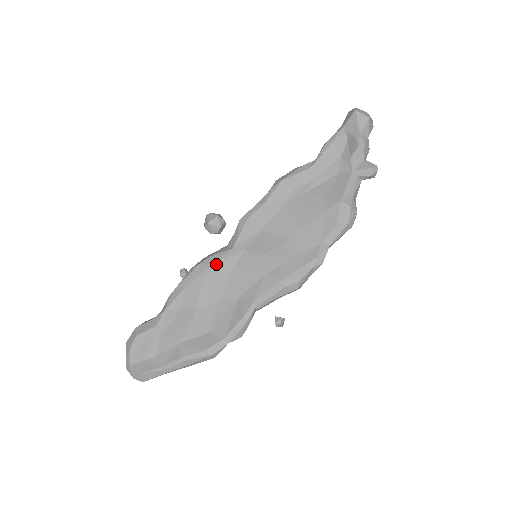
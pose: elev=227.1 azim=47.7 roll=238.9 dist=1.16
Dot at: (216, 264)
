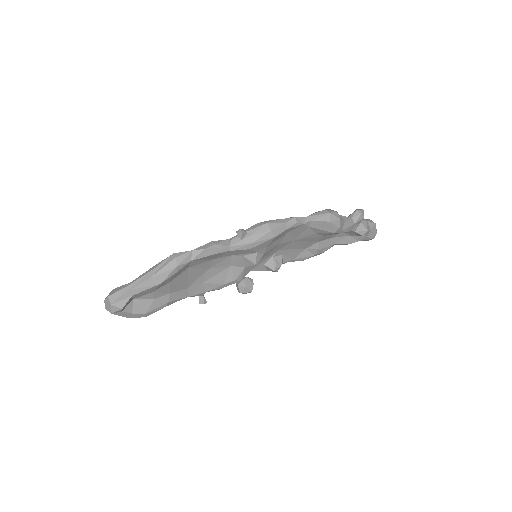
Dot at: occluded
